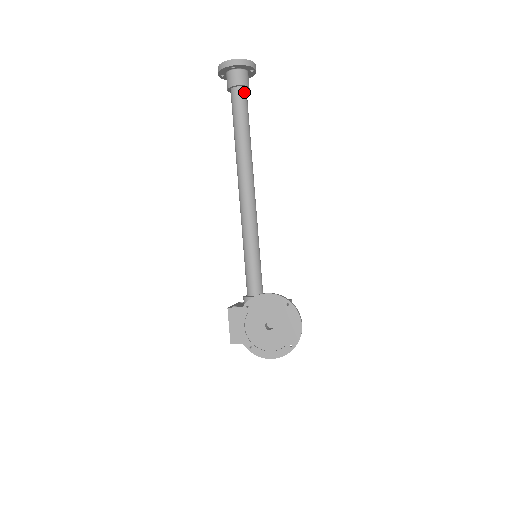
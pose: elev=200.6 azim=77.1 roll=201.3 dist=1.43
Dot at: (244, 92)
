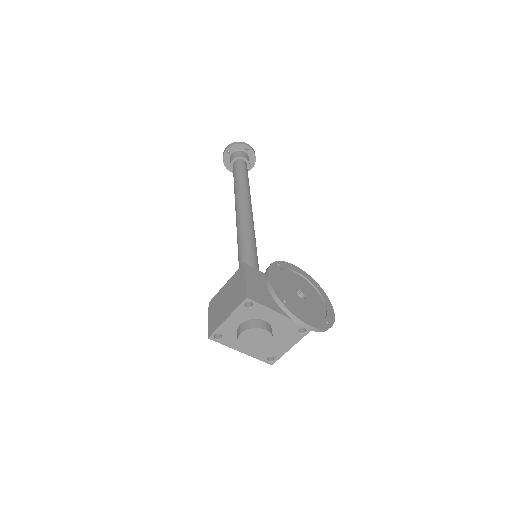
Dot at: occluded
